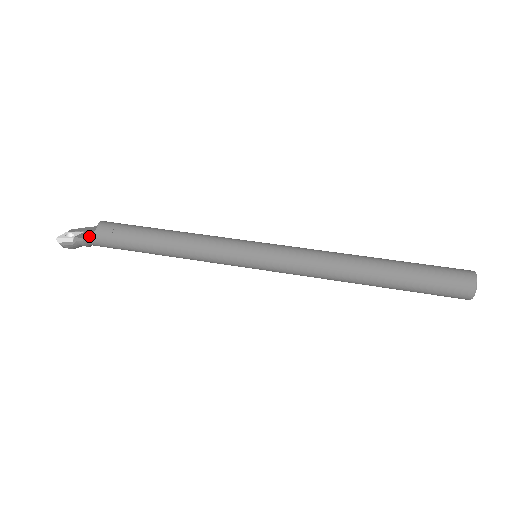
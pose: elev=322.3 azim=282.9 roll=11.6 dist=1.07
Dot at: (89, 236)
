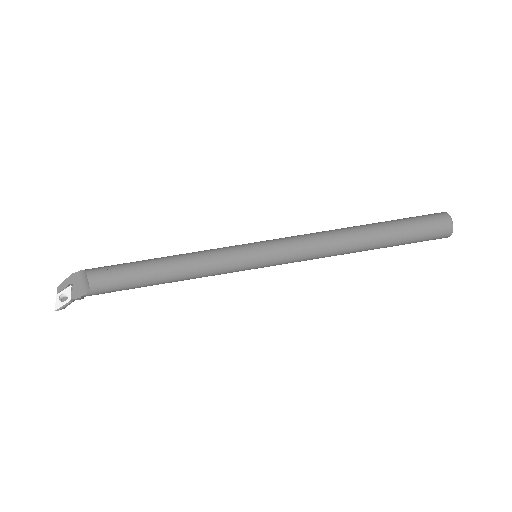
Dot at: (86, 294)
